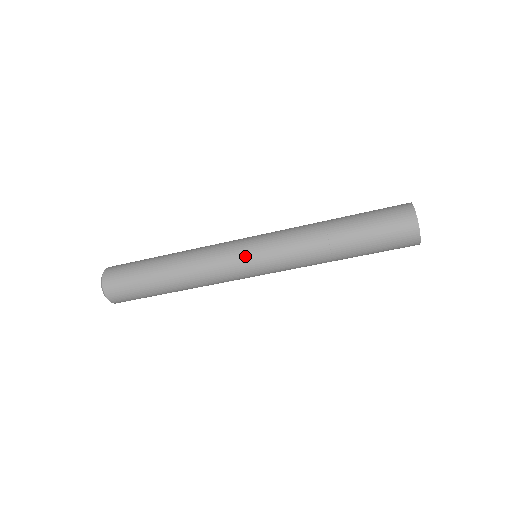
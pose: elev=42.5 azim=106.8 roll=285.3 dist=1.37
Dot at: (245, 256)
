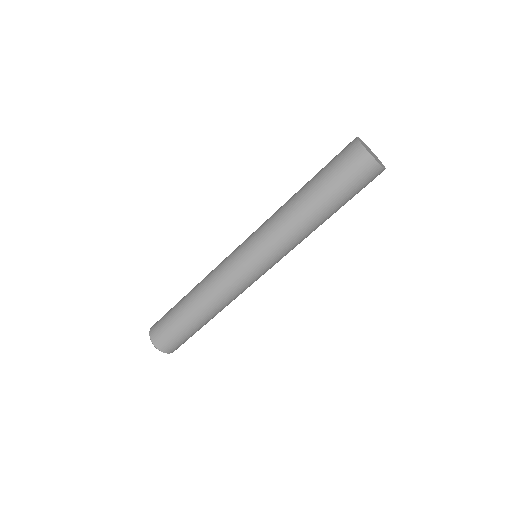
Dot at: (249, 268)
